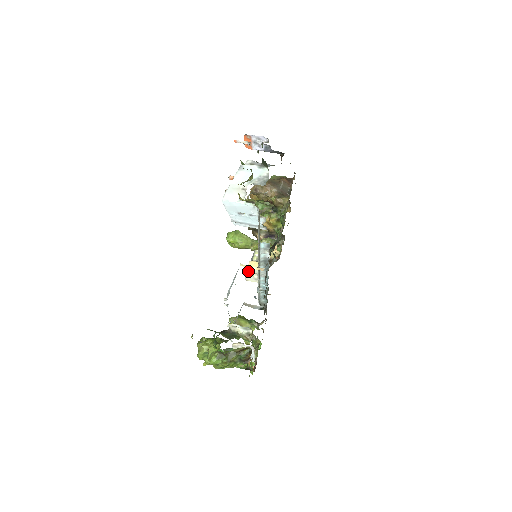
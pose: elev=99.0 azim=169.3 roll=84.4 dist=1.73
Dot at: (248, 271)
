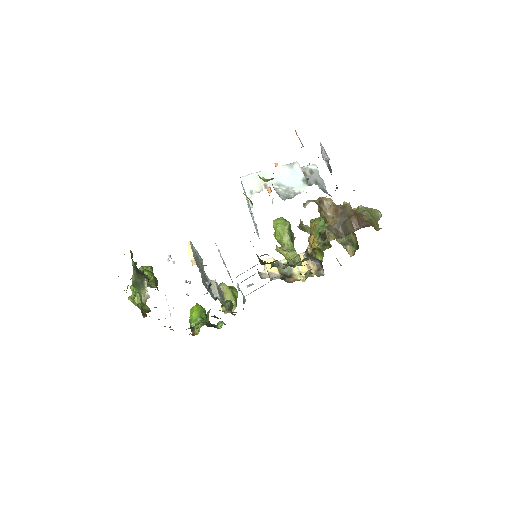
Dot at: occluded
